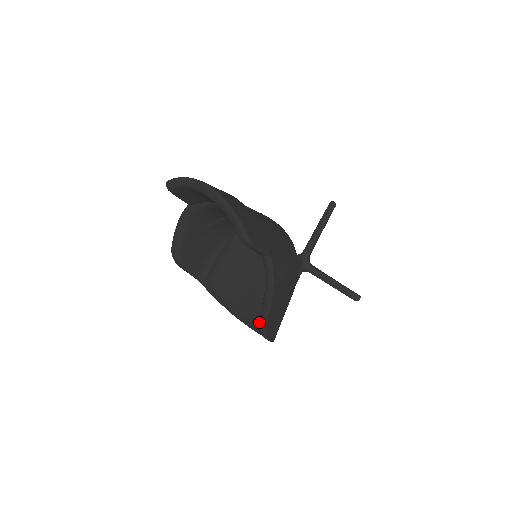
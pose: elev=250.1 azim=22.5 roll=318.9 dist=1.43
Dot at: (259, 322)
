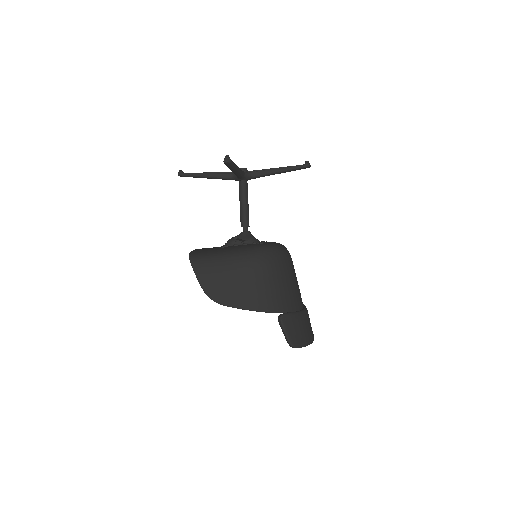
Dot at: occluded
